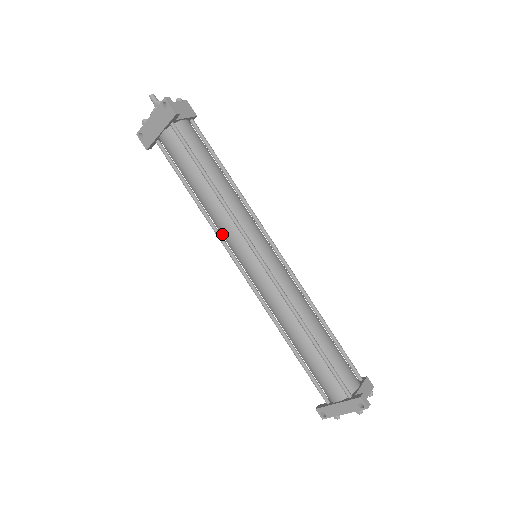
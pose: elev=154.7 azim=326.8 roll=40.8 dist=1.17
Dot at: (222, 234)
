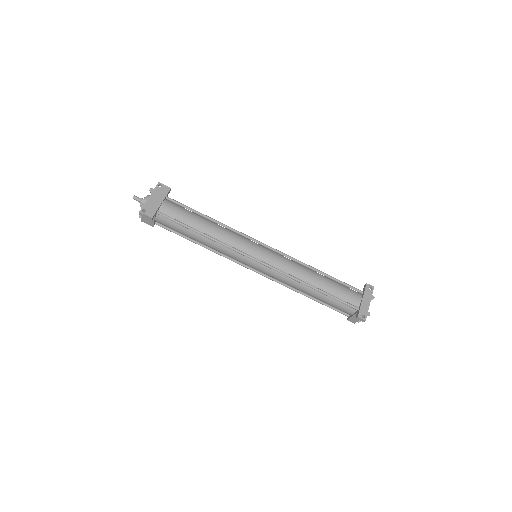
Dot at: (233, 245)
